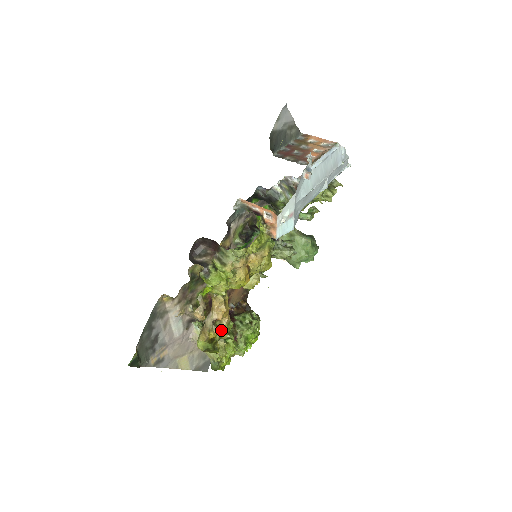
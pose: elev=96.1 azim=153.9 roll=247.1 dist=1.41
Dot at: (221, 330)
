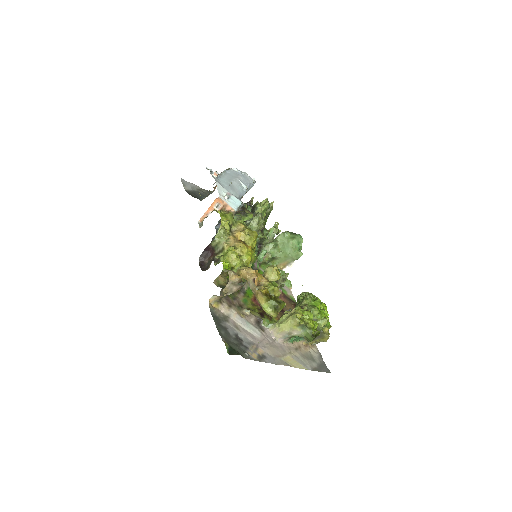
Dot at: (269, 288)
